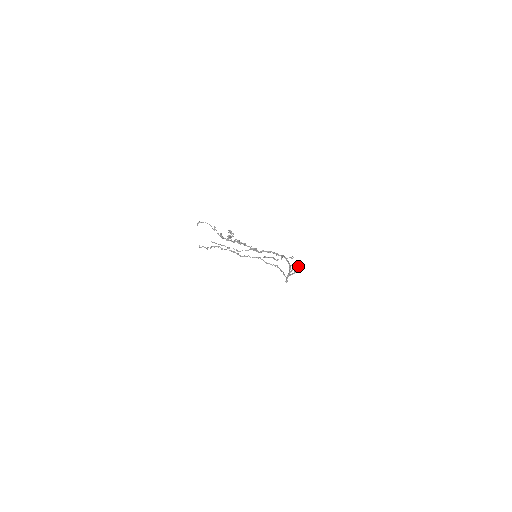
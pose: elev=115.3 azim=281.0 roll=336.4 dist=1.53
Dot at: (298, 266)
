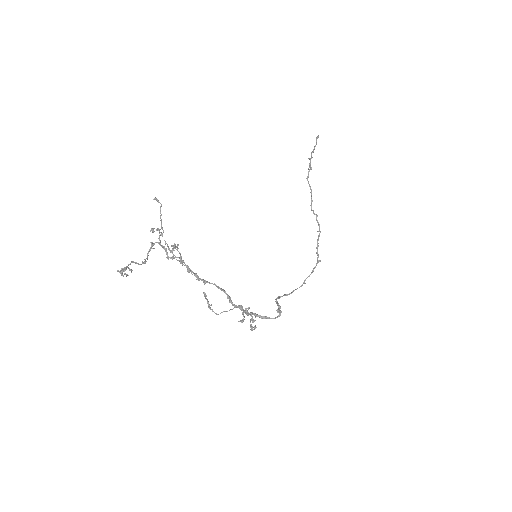
Dot at: (279, 312)
